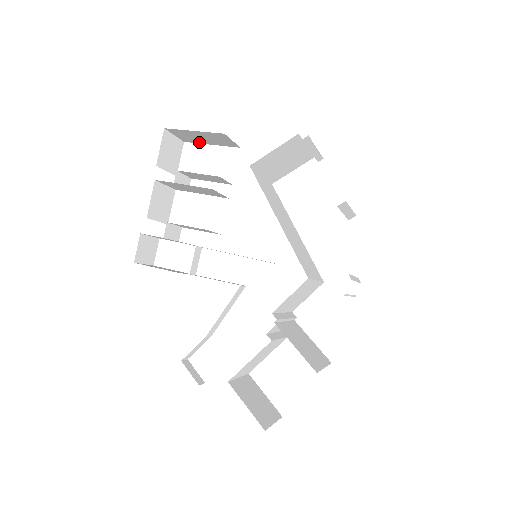
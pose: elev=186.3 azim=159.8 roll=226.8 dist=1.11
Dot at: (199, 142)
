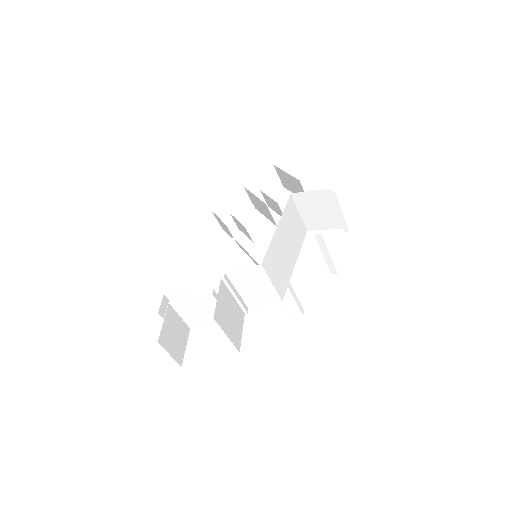
Dot at: (290, 189)
